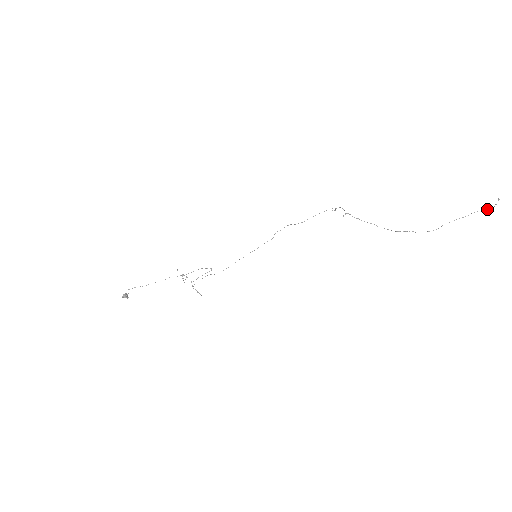
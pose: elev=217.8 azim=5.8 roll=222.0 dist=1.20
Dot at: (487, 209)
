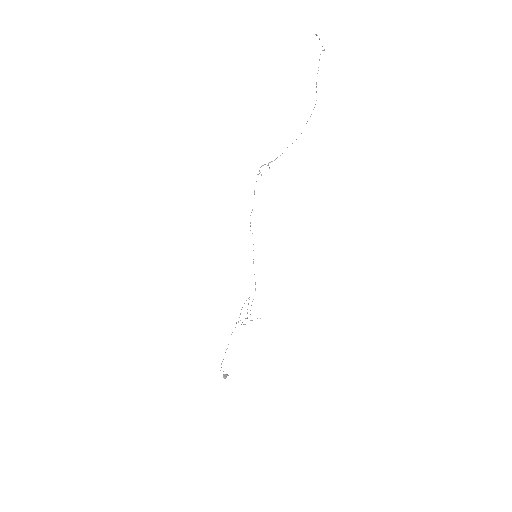
Dot at: occluded
